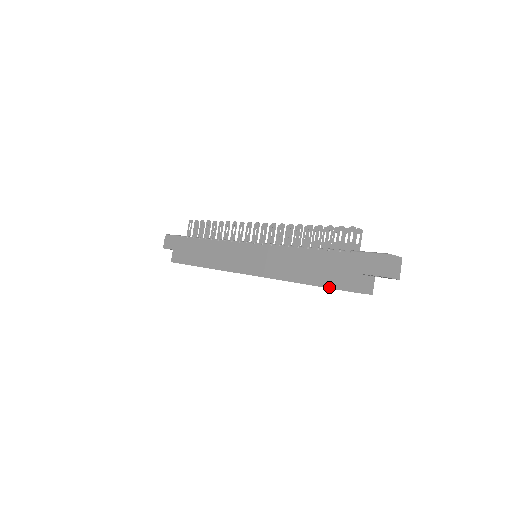
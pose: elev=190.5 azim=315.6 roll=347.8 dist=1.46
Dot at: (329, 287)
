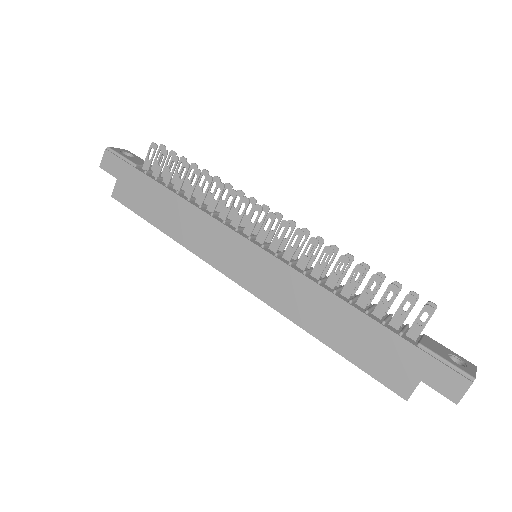
Dot at: (368, 373)
